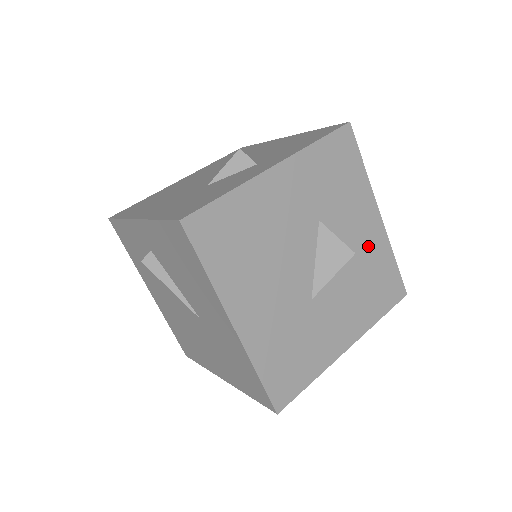
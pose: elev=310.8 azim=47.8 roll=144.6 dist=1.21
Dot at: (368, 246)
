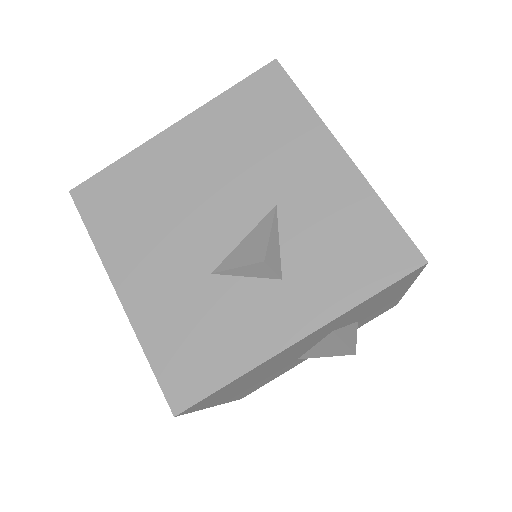
Dot at: occluded
